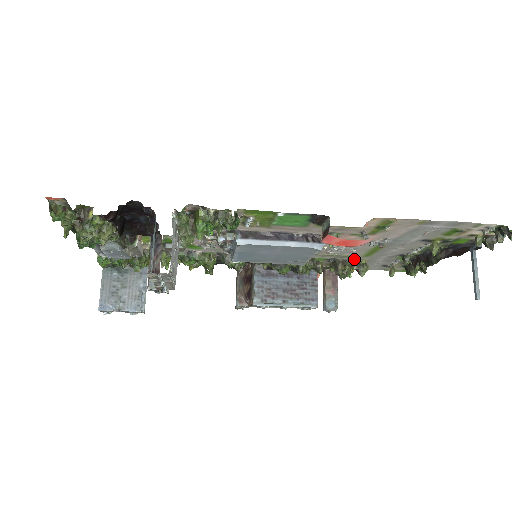
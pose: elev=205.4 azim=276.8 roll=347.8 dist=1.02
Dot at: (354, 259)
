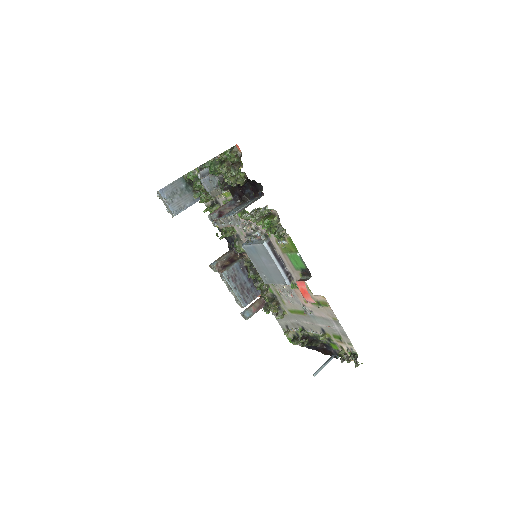
Dot at: (283, 307)
